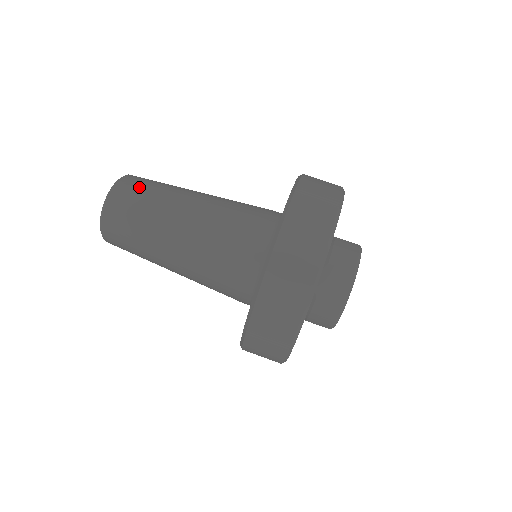
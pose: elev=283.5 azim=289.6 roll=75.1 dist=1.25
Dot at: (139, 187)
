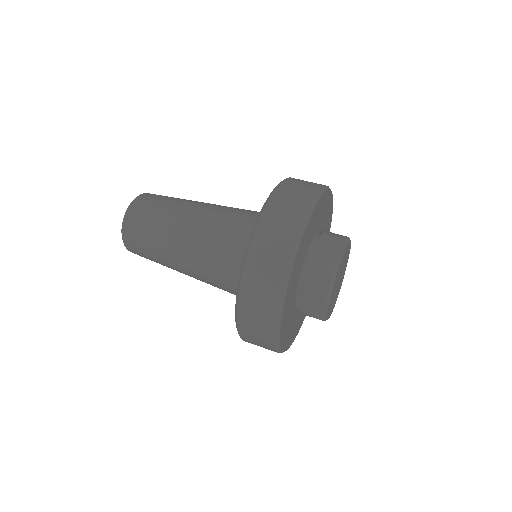
Dot at: (164, 196)
